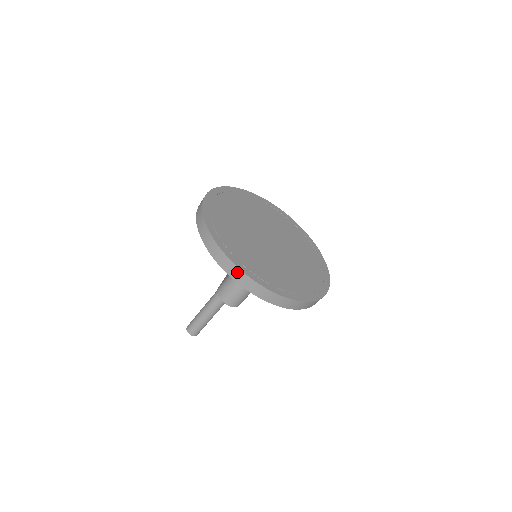
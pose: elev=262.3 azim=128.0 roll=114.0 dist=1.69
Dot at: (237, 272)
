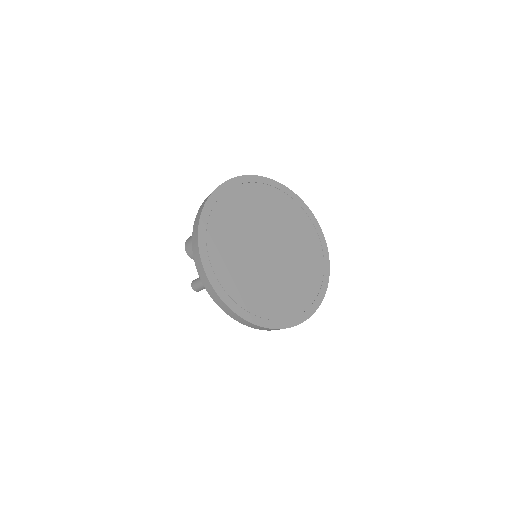
Dot at: (198, 219)
